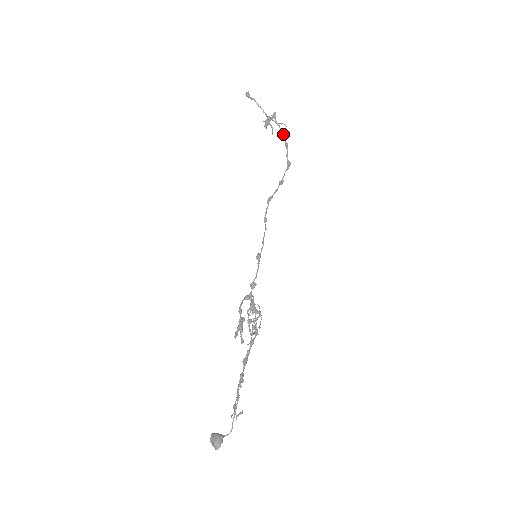
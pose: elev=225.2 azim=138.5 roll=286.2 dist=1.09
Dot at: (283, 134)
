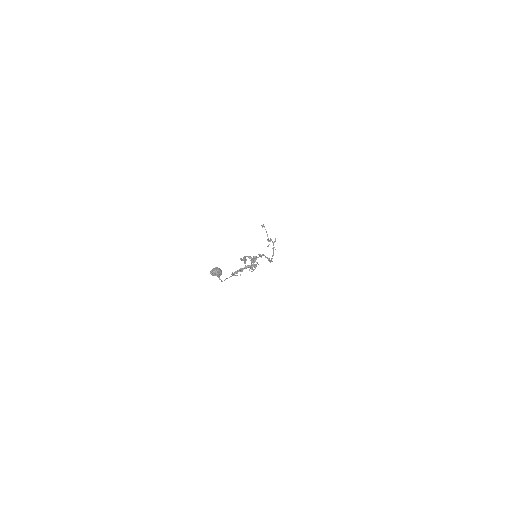
Dot at: occluded
